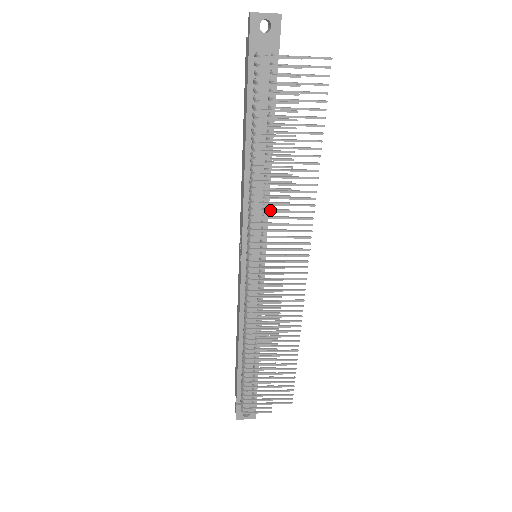
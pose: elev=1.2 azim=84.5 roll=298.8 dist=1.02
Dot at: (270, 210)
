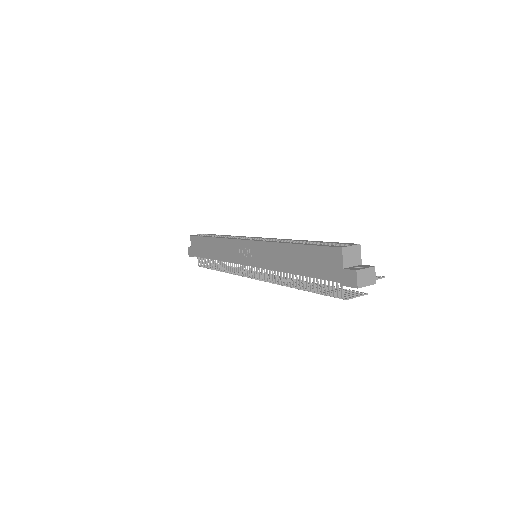
Dot at: occluded
